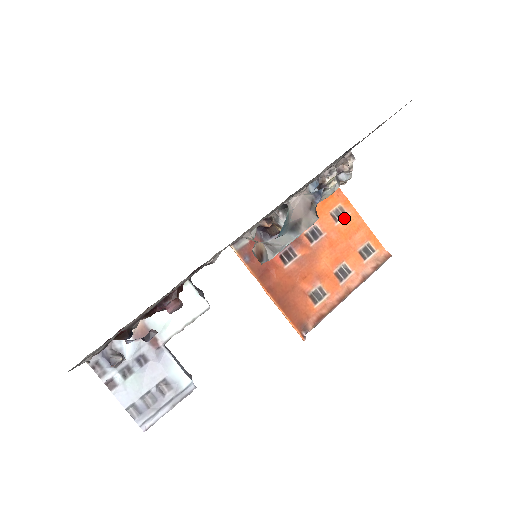
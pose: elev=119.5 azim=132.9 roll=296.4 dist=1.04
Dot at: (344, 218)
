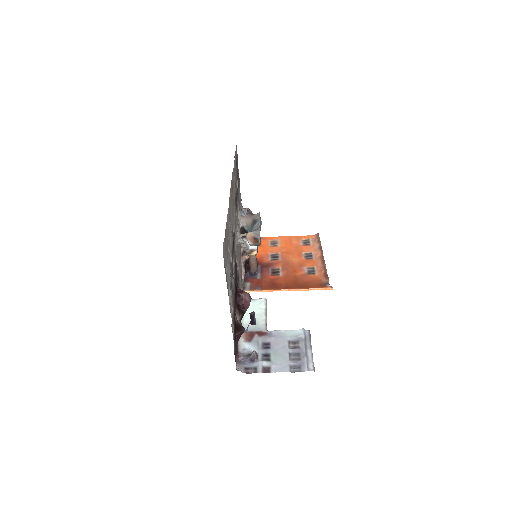
Dot at: (278, 243)
